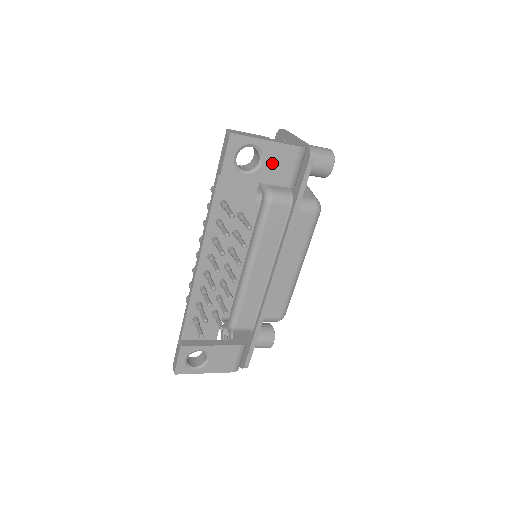
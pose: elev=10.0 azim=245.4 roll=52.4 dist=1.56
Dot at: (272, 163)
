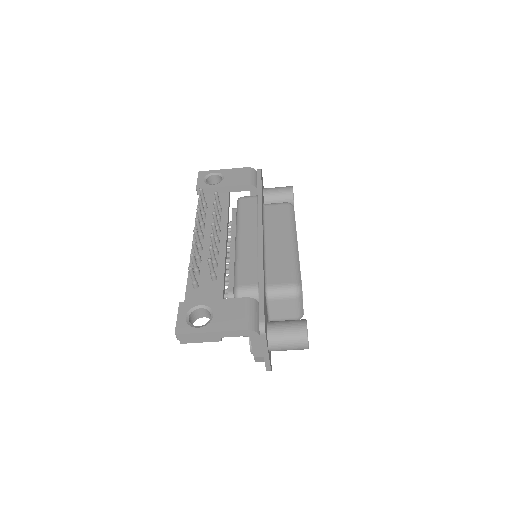
Dot at: (231, 177)
